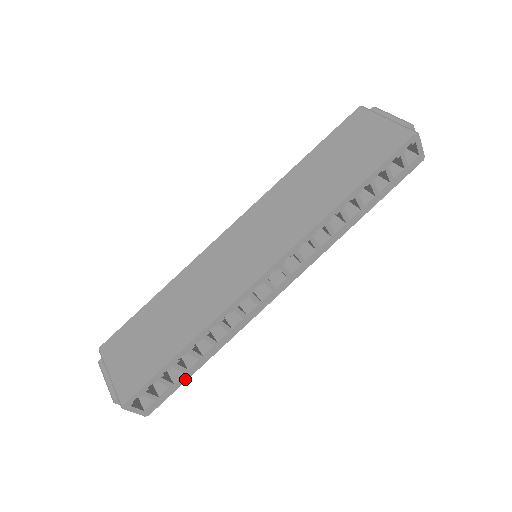
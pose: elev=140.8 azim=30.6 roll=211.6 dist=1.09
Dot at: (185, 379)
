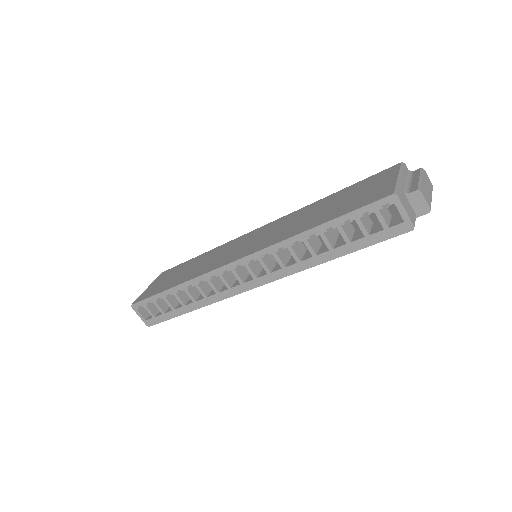
Dot at: (173, 316)
